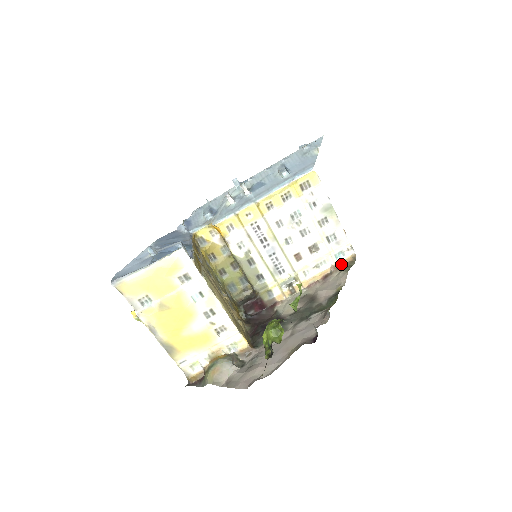
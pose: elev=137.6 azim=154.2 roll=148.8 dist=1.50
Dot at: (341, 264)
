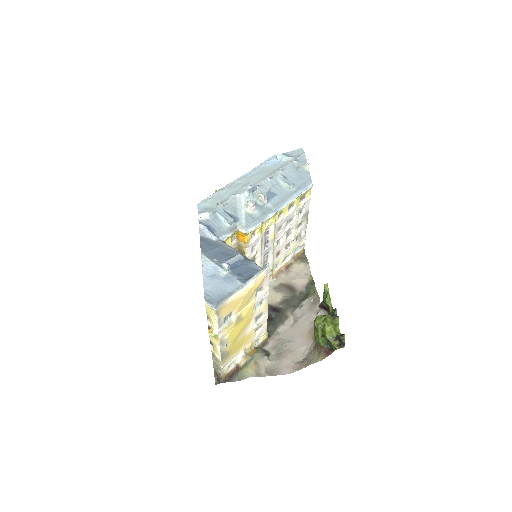
Dot at: (296, 256)
